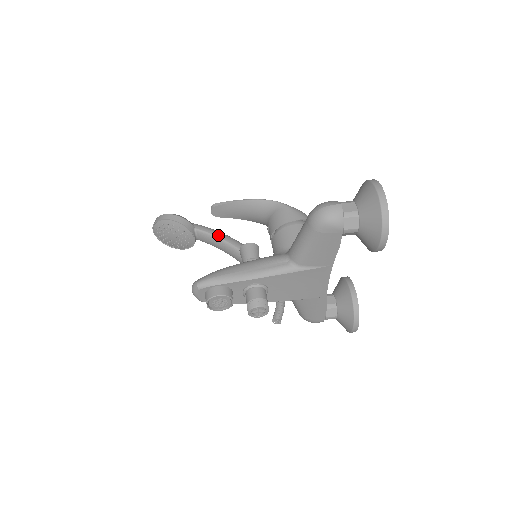
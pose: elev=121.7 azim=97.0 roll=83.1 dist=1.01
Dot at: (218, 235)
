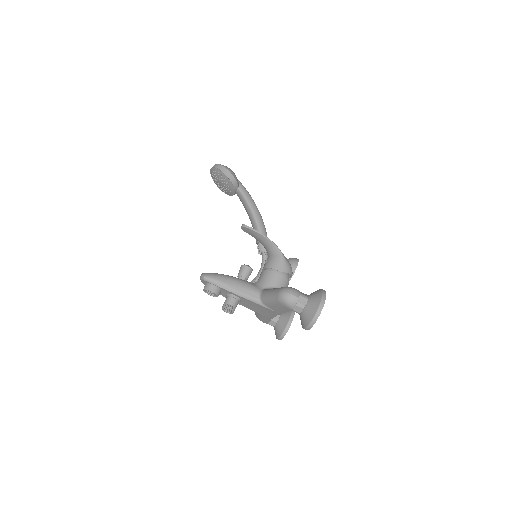
Dot at: (250, 203)
